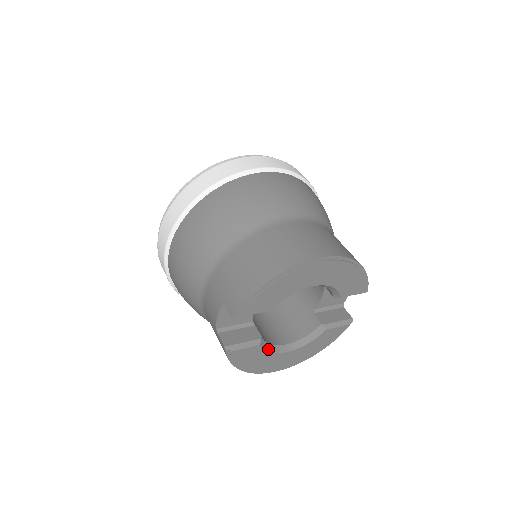
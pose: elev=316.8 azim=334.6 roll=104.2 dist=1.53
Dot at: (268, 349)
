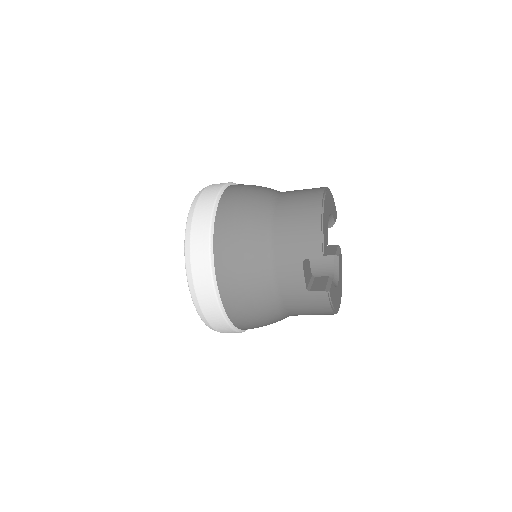
Dot at: occluded
